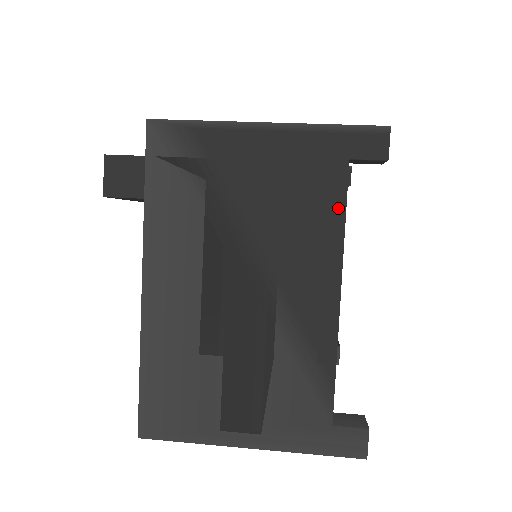
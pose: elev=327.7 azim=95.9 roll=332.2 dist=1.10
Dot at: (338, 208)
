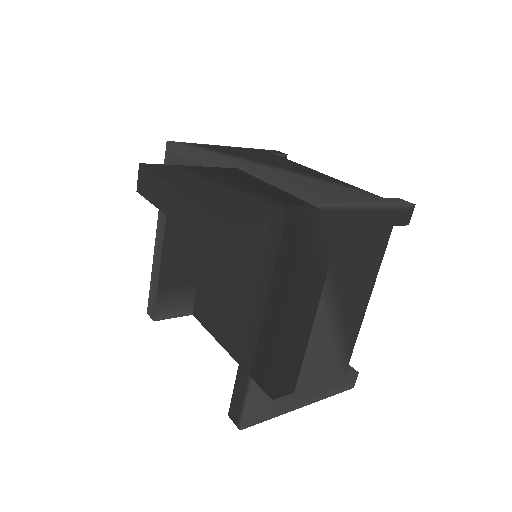
Dot at: (380, 257)
